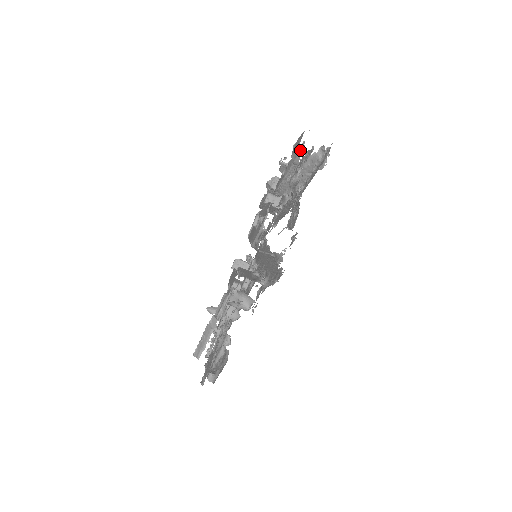
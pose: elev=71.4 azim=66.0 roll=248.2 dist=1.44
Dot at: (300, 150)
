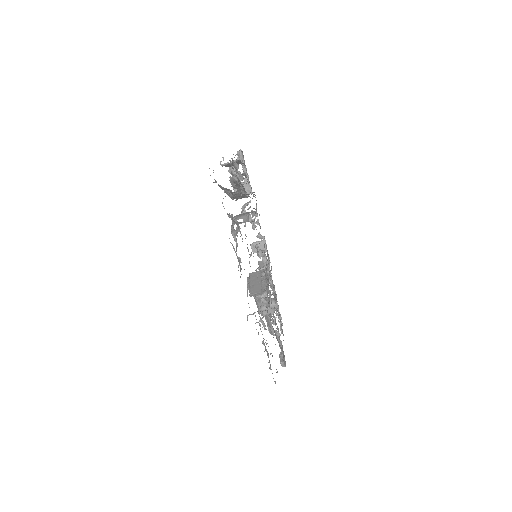
Dot at: (218, 185)
